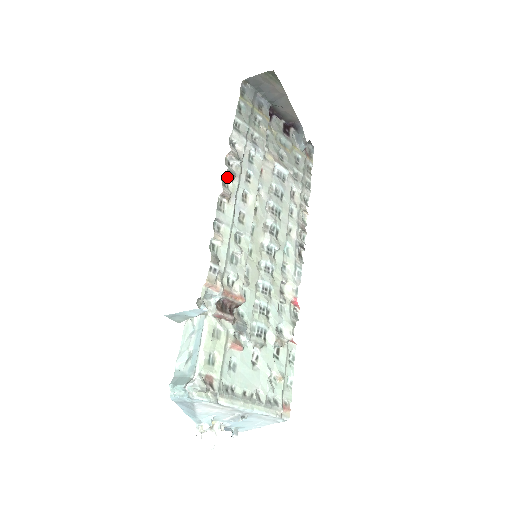
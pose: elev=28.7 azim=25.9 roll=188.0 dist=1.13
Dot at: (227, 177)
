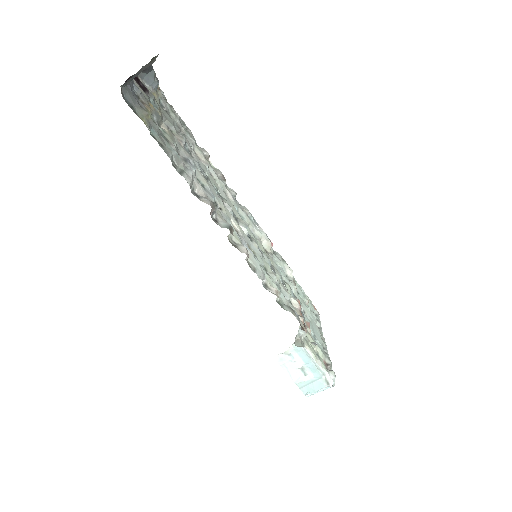
Dot at: (228, 235)
